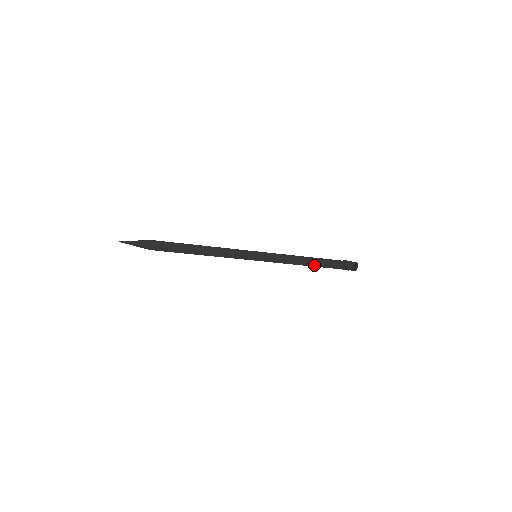
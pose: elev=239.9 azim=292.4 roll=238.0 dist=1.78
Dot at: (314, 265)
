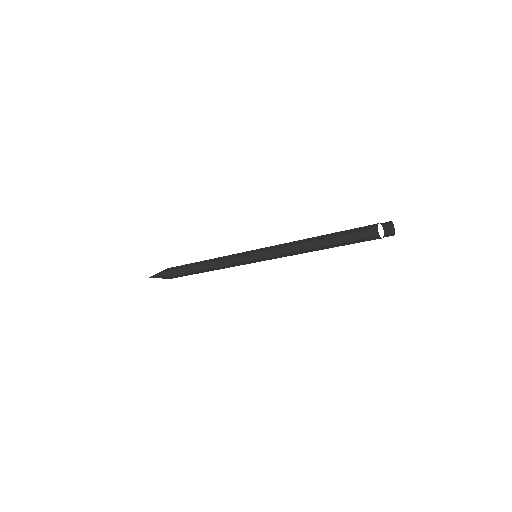
Dot at: occluded
